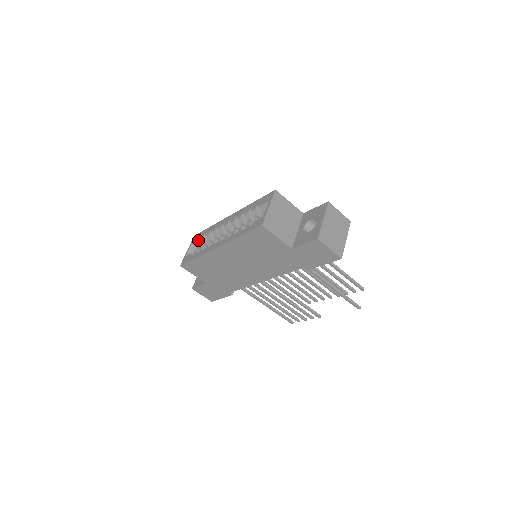
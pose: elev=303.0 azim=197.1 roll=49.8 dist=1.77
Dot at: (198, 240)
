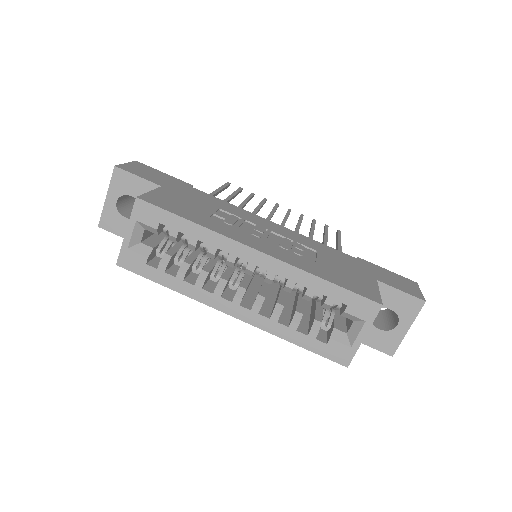
Dot at: (157, 229)
